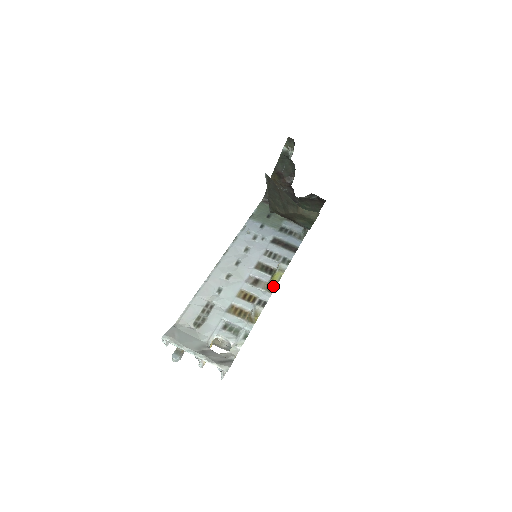
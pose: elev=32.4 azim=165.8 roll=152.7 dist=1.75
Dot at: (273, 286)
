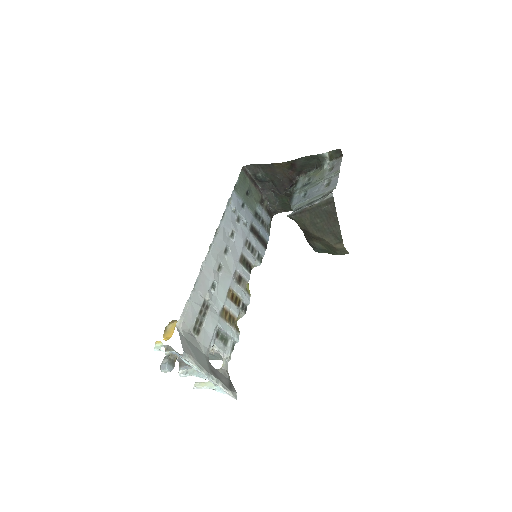
Dot at: (248, 285)
